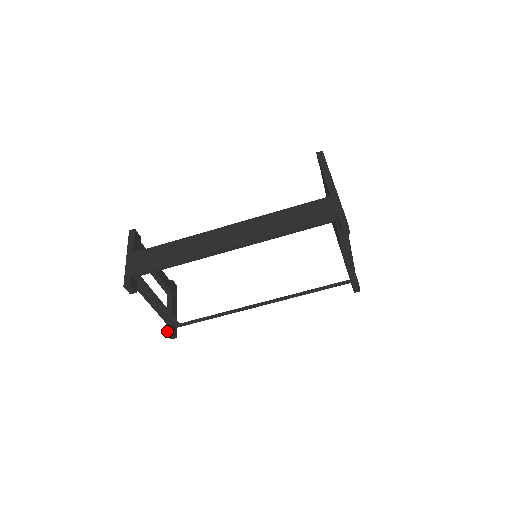
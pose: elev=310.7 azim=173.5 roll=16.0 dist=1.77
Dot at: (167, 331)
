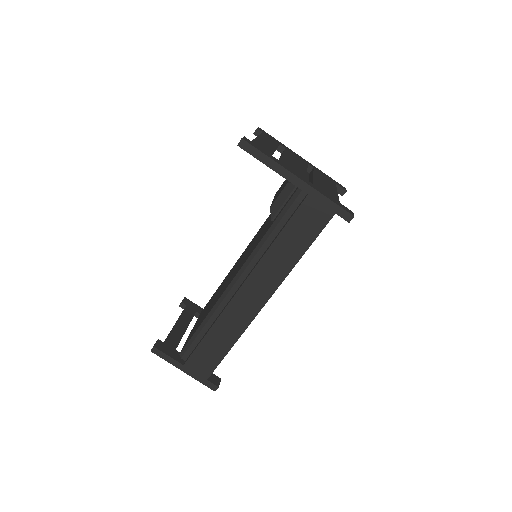
Dot at: occluded
